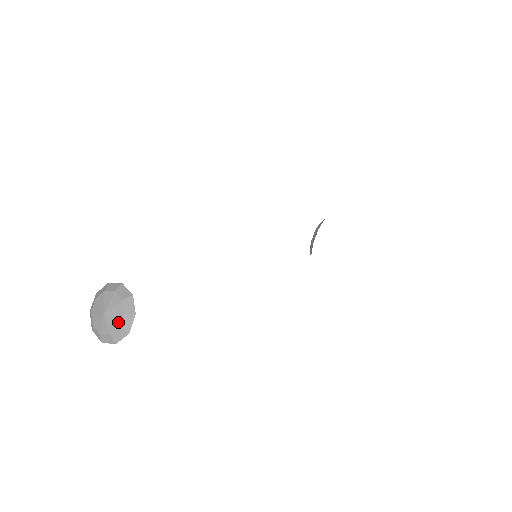
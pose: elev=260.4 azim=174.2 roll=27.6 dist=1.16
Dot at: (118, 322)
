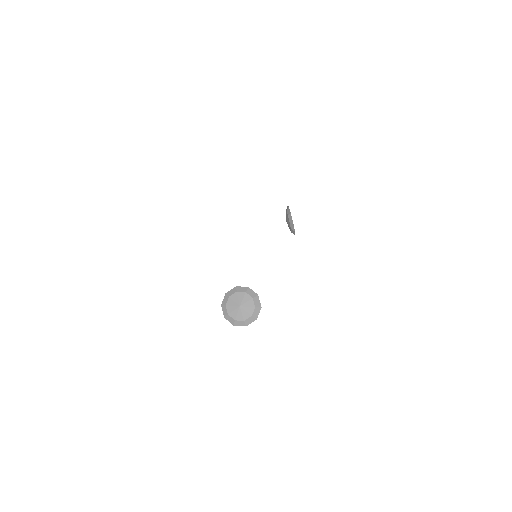
Dot at: (252, 305)
